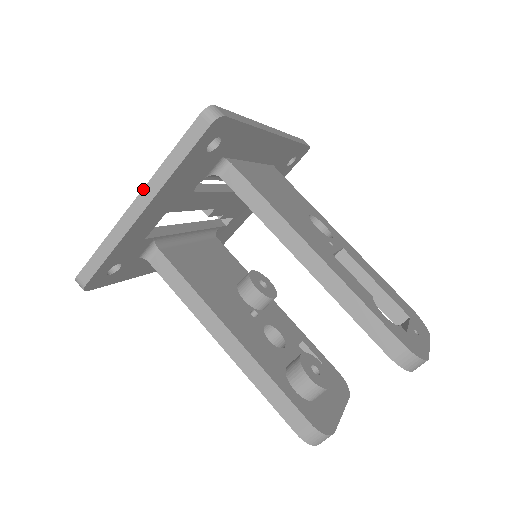
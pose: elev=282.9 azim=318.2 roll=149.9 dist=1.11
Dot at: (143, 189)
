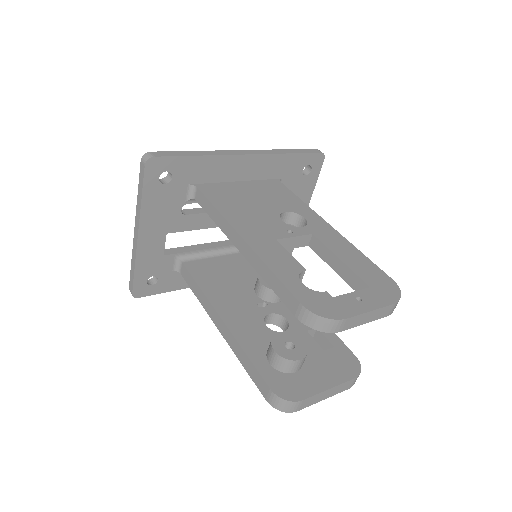
Dot at: (135, 220)
